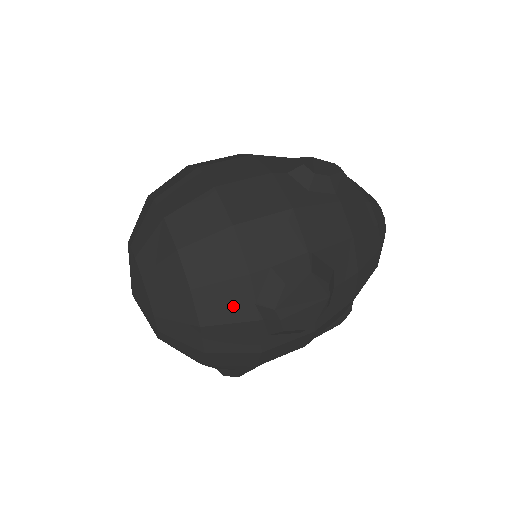
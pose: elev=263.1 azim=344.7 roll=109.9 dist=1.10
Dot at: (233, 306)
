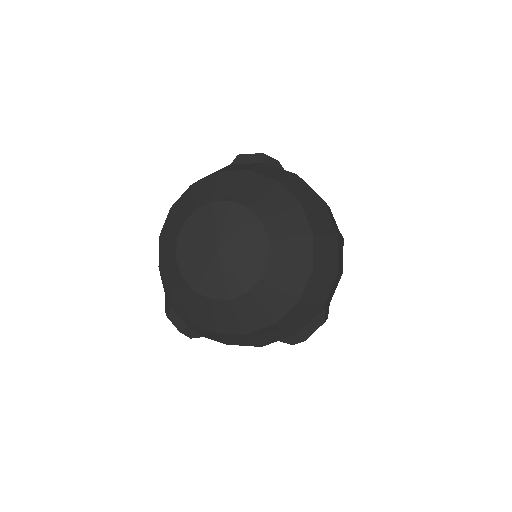
Dot at: (299, 321)
